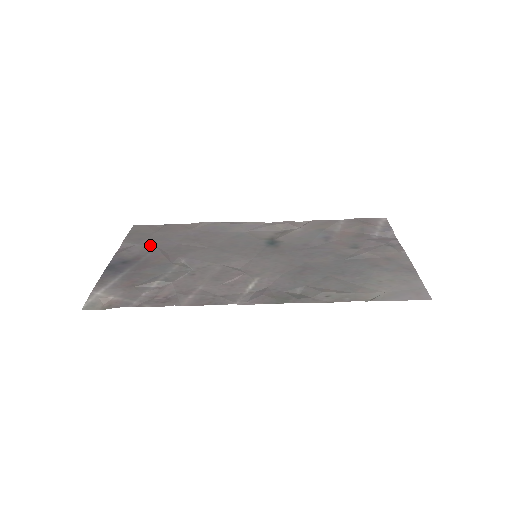
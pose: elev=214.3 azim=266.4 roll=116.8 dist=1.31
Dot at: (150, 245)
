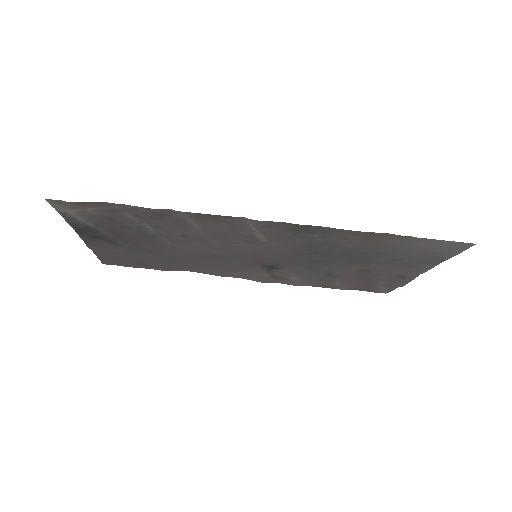
Dot at: (127, 251)
